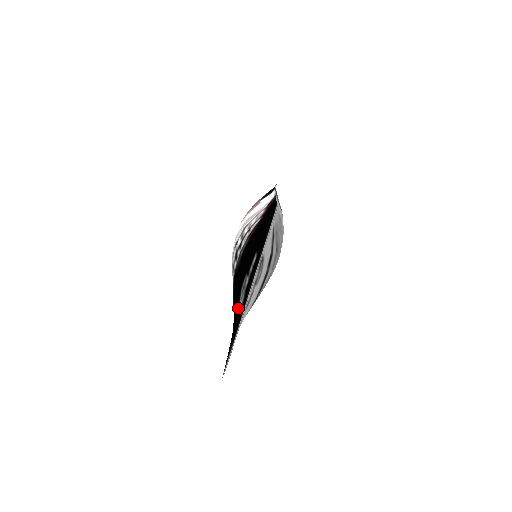
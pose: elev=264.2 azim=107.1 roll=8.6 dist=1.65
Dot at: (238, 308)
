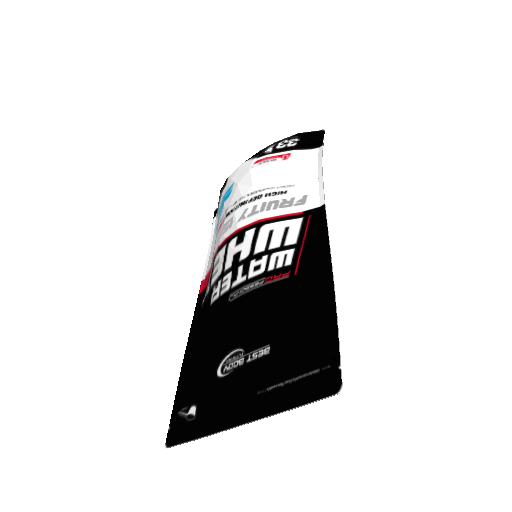
Dot at: (213, 369)
